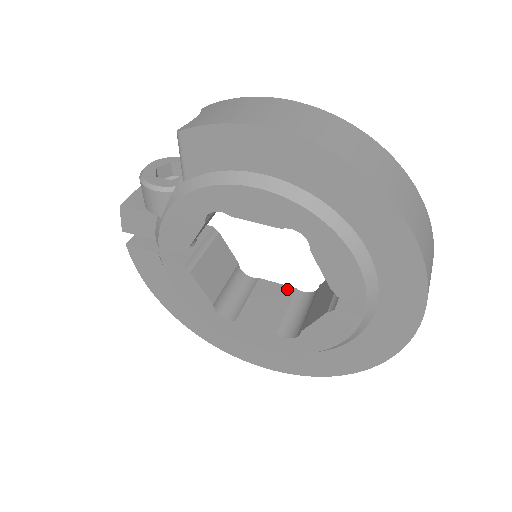
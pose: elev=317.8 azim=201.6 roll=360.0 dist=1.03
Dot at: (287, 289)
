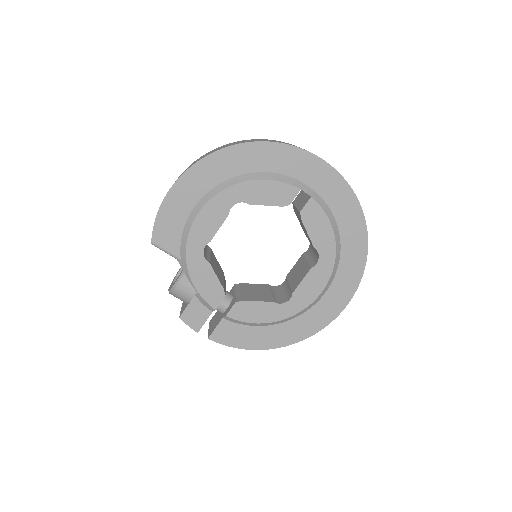
Dot at: (300, 259)
